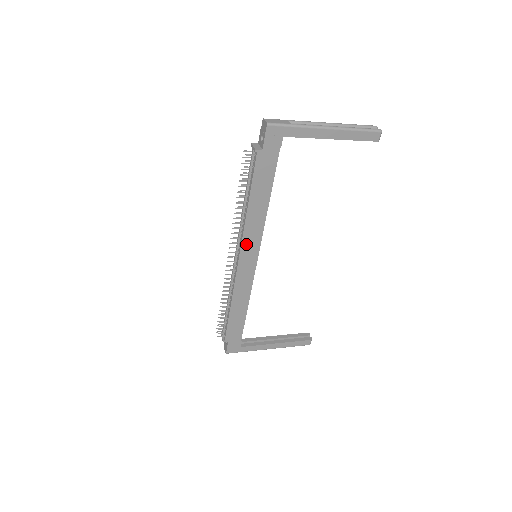
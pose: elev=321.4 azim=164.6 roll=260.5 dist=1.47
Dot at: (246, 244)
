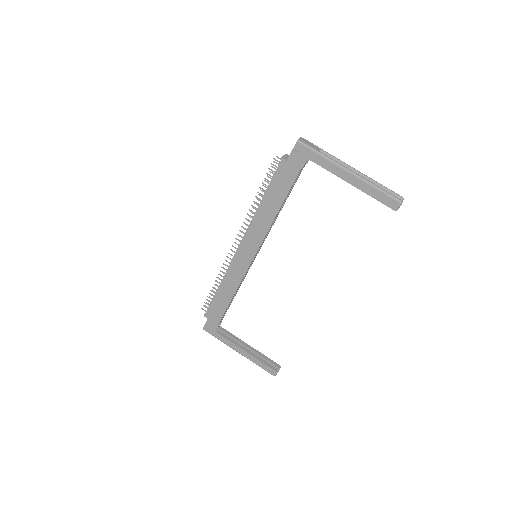
Dot at: (249, 238)
